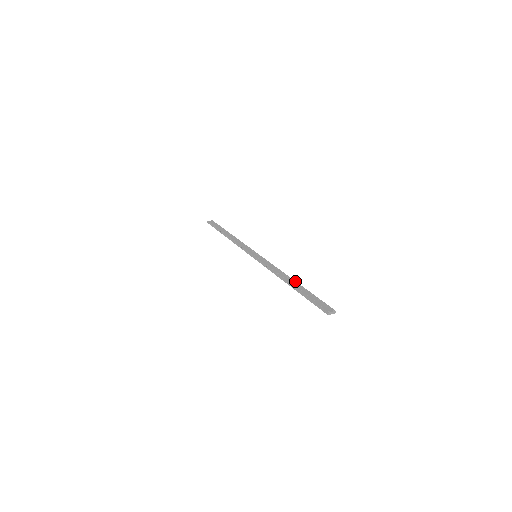
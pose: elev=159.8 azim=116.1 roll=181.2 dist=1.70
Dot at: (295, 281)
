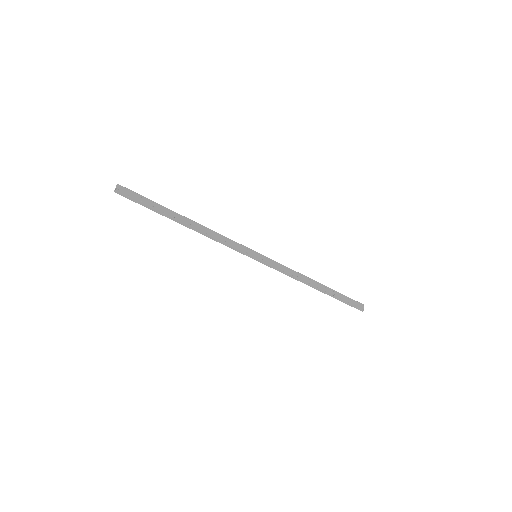
Dot at: (319, 283)
